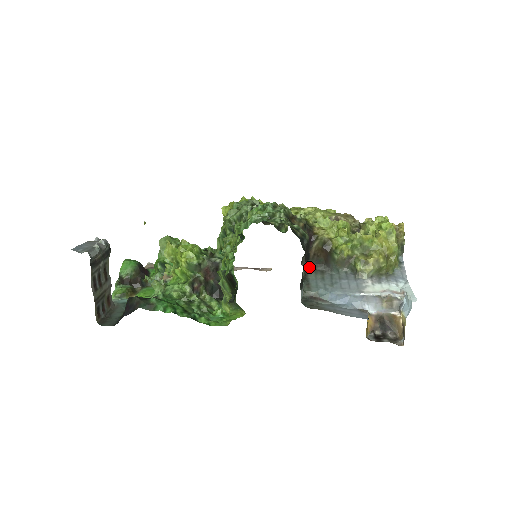
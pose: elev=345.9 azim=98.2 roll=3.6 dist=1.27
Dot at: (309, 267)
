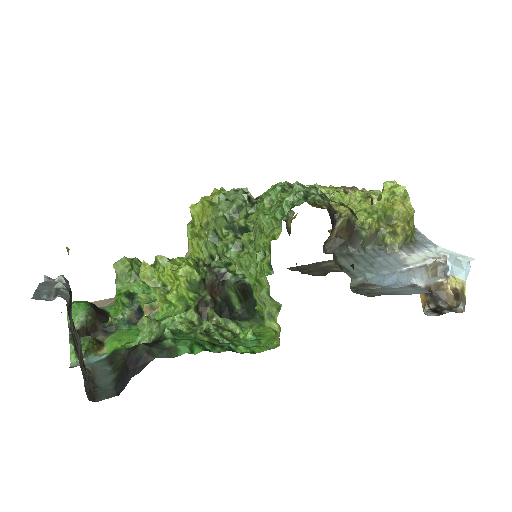
Dot at: occluded
